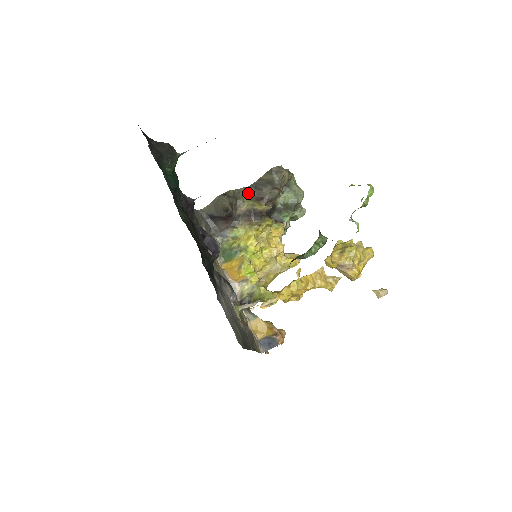
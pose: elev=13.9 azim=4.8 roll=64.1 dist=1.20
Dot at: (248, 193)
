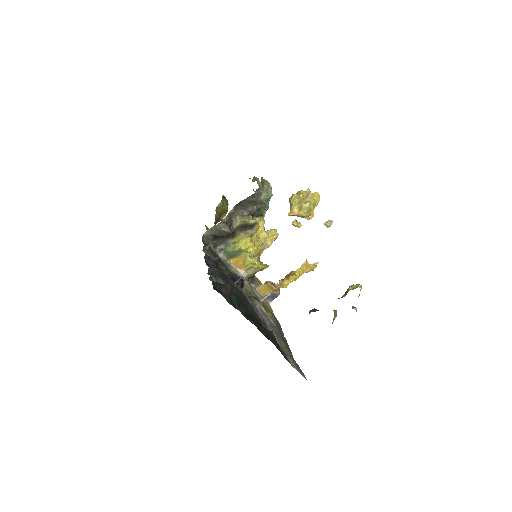
Dot at: (237, 211)
